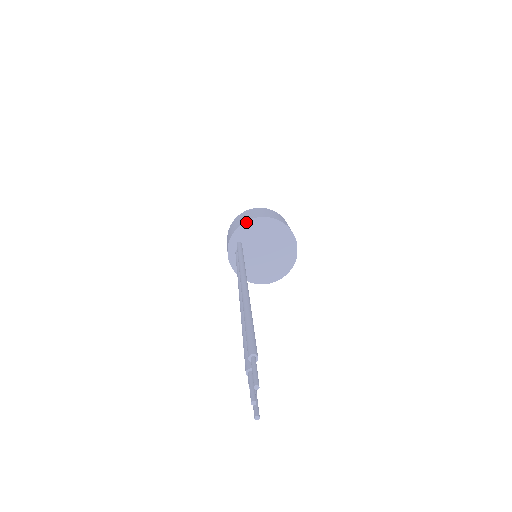
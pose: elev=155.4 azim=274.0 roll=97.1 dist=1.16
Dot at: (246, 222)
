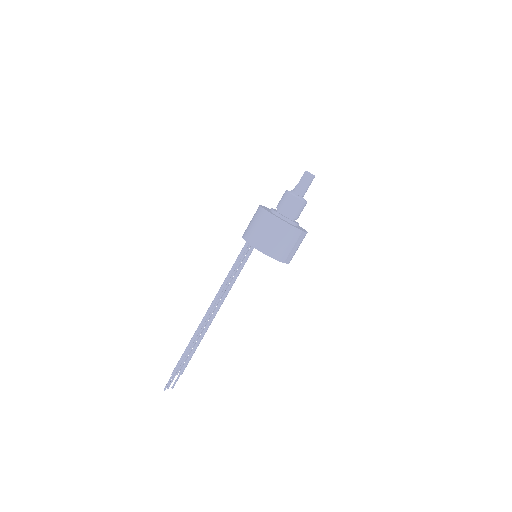
Dot at: occluded
